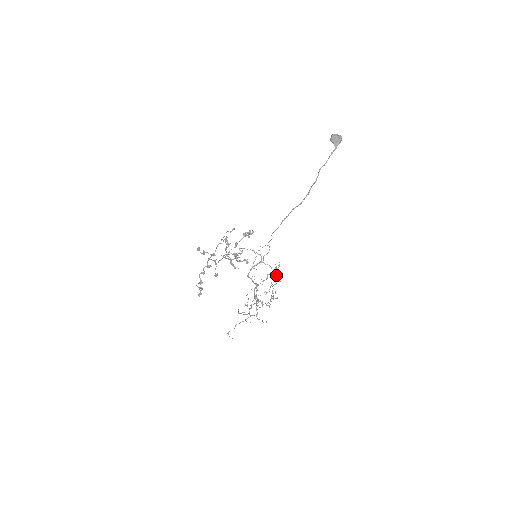
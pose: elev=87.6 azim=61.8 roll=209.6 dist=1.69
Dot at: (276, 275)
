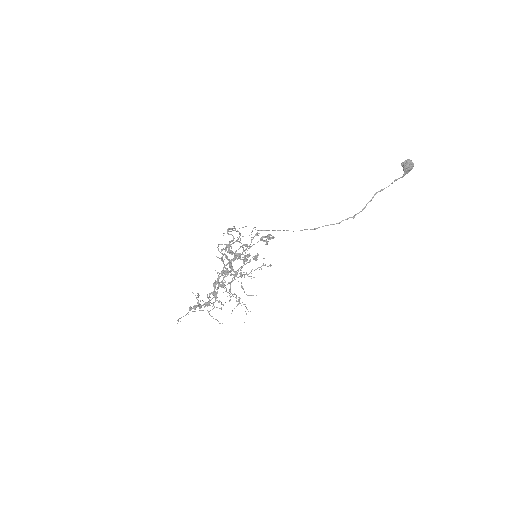
Dot at: (243, 254)
